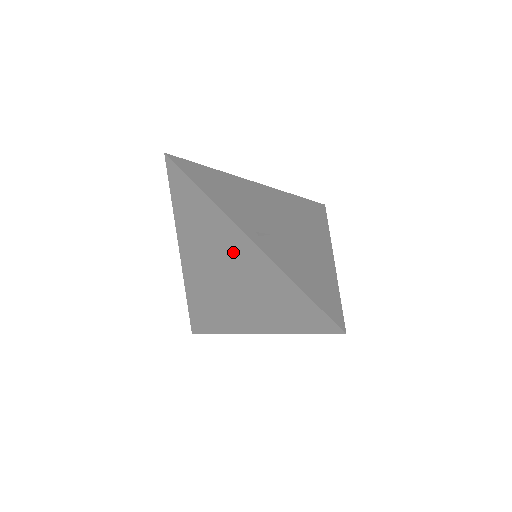
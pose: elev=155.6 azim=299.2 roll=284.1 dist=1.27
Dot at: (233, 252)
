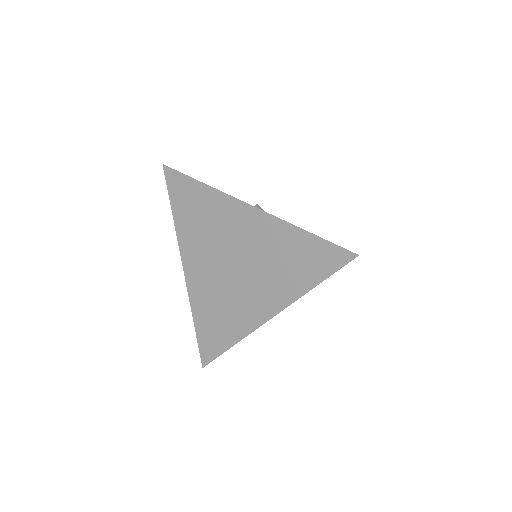
Dot at: (236, 230)
